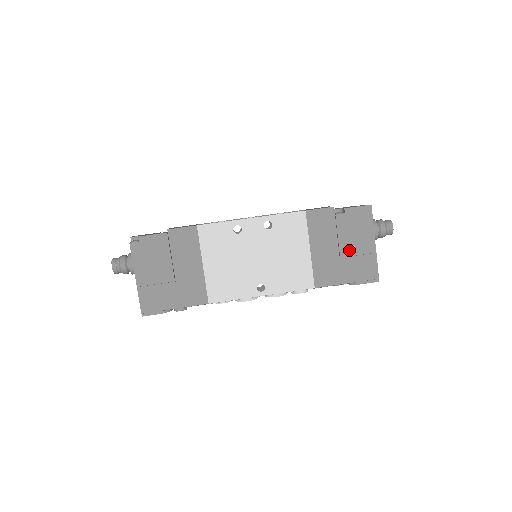
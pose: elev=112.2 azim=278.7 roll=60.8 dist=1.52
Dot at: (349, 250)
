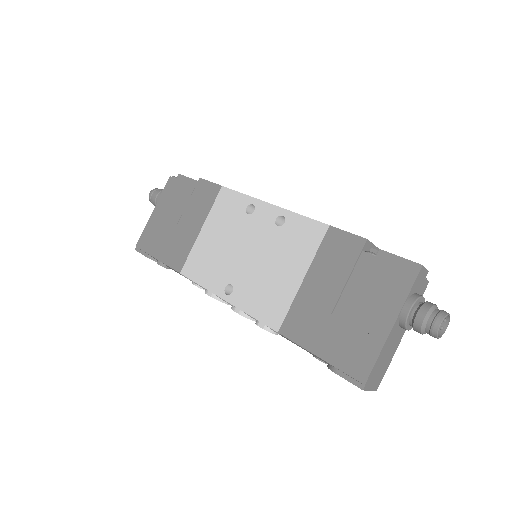
Dot at: (350, 312)
